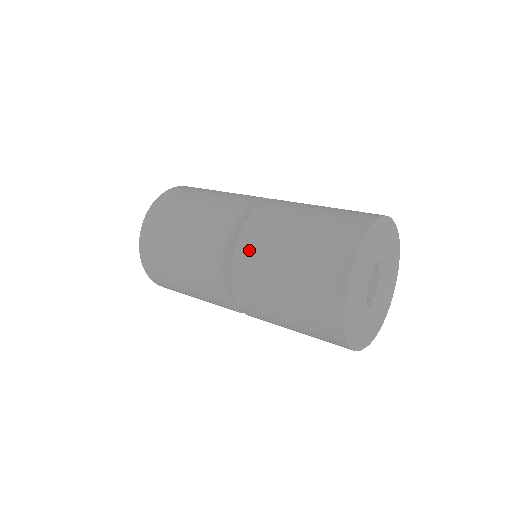
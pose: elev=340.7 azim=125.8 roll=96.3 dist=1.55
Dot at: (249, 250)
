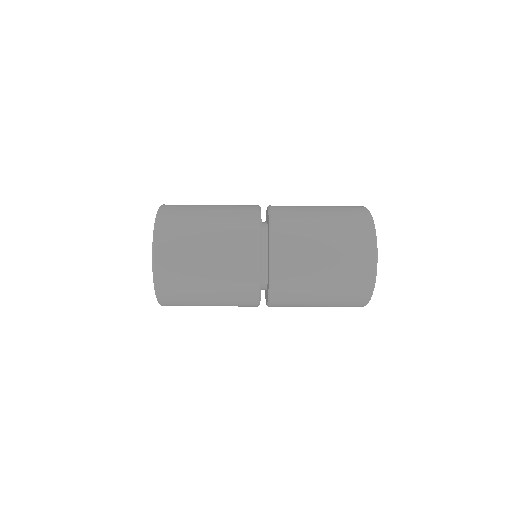
Dot at: (285, 215)
